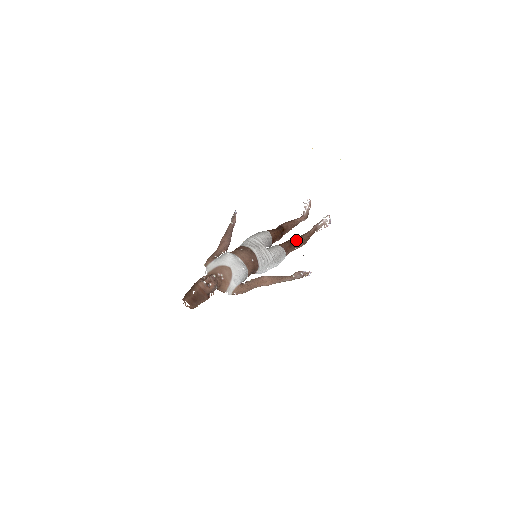
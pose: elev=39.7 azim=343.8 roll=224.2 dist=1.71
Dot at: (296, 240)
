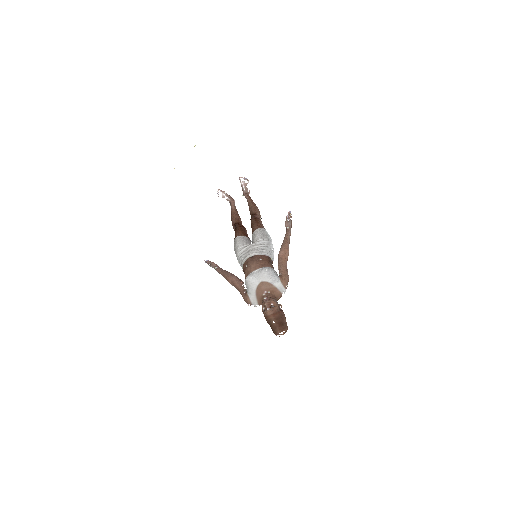
Dot at: (253, 215)
